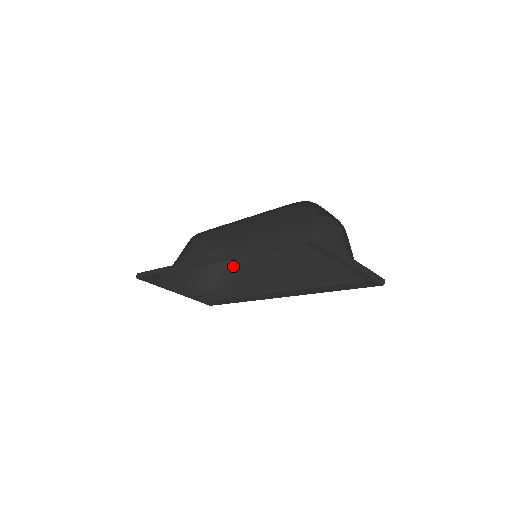
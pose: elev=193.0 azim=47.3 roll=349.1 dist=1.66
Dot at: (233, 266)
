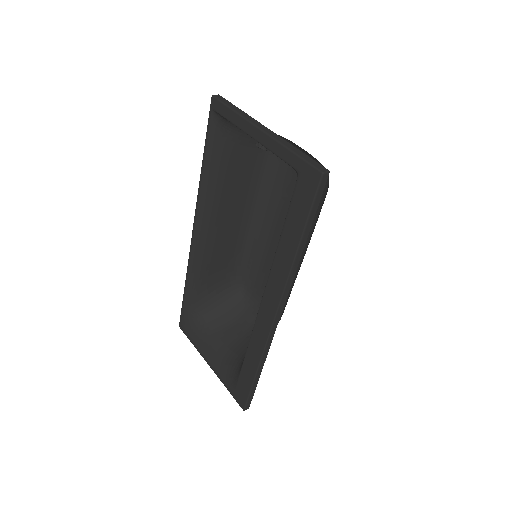
Dot at: occluded
